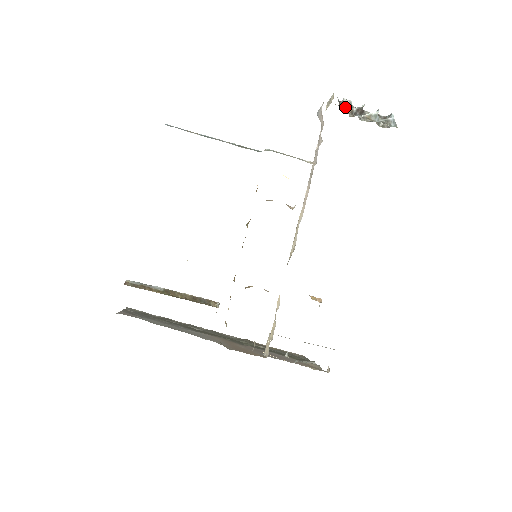
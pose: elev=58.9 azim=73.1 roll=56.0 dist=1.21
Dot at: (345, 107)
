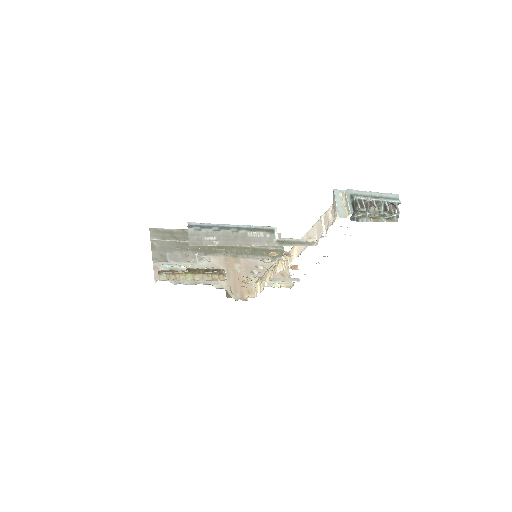
Dot at: (358, 212)
